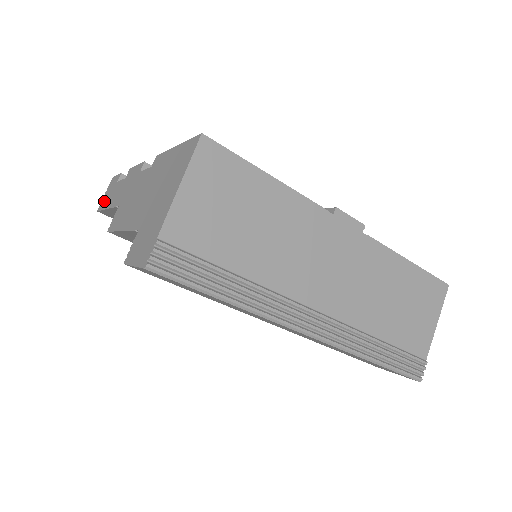
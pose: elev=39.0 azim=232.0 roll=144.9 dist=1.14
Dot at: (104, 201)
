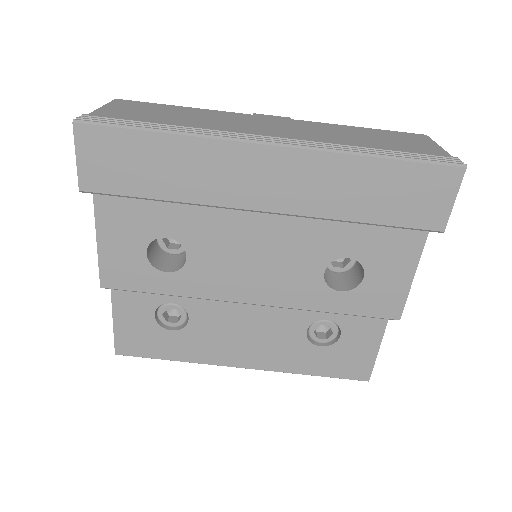
Dot at: occluded
